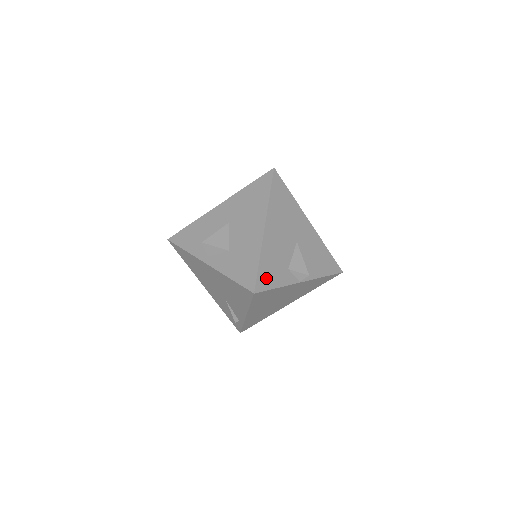
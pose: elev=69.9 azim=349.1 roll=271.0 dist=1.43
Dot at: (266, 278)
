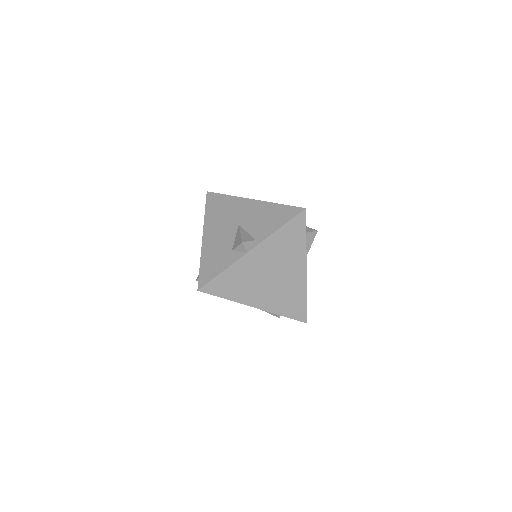
Dot at: (208, 272)
